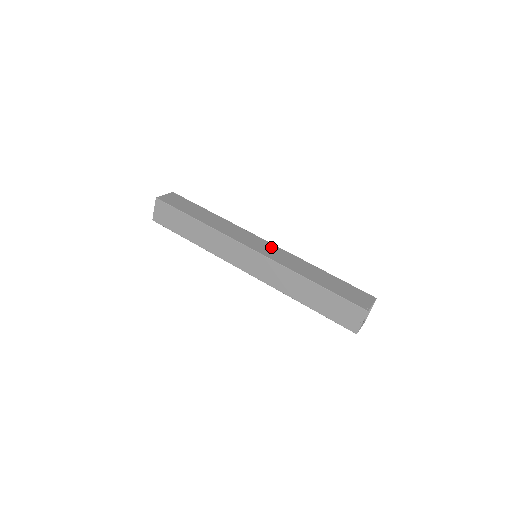
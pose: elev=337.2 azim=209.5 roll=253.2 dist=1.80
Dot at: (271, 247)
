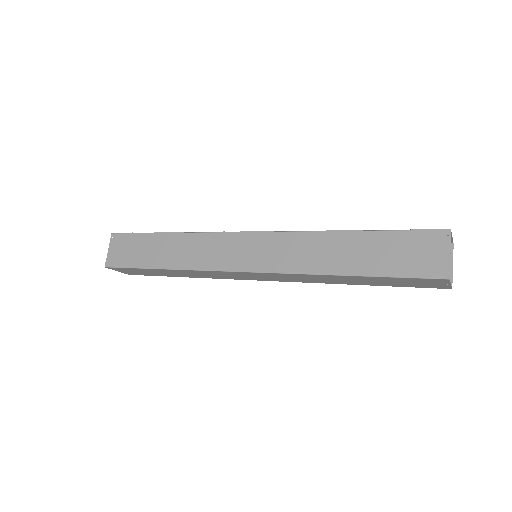
Dot at: (262, 242)
